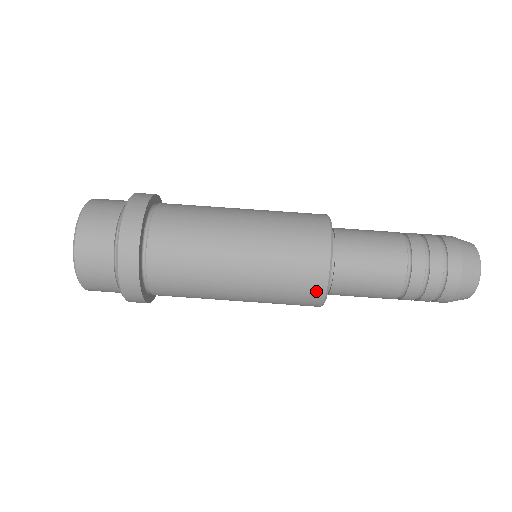
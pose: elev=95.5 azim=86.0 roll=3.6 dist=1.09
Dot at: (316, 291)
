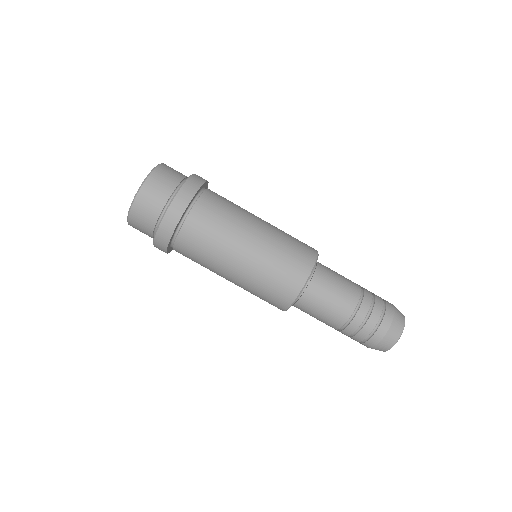
Dot at: (281, 305)
